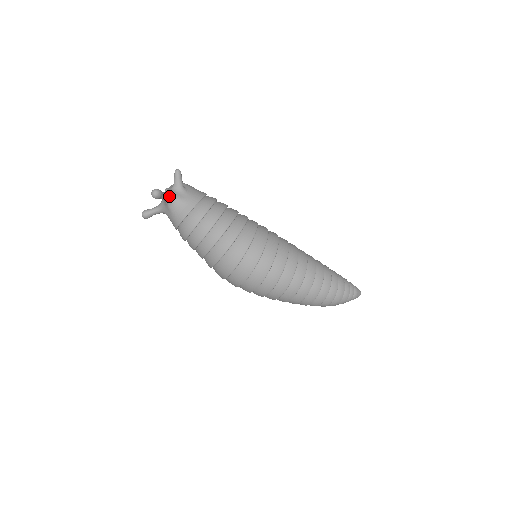
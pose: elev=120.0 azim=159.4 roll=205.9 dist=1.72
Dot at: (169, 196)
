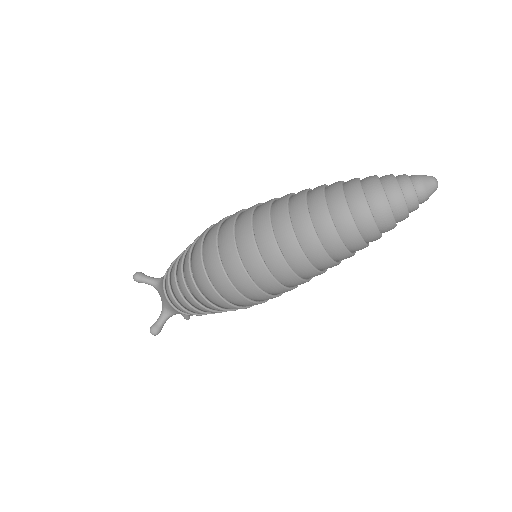
Dot at: (155, 278)
